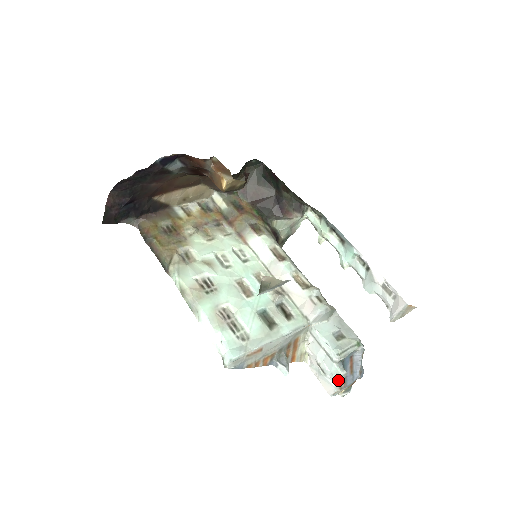
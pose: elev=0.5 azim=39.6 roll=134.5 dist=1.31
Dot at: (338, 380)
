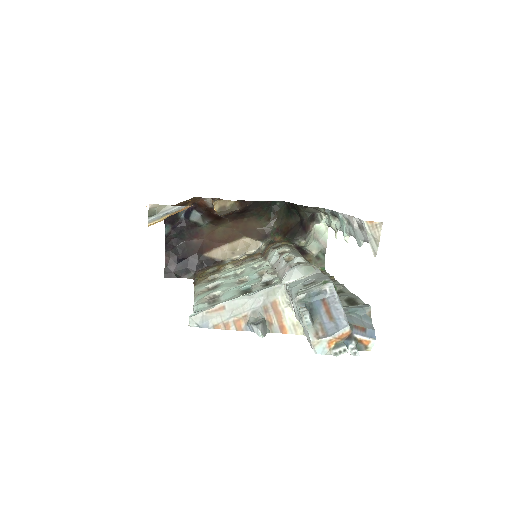
Dot at: (303, 322)
